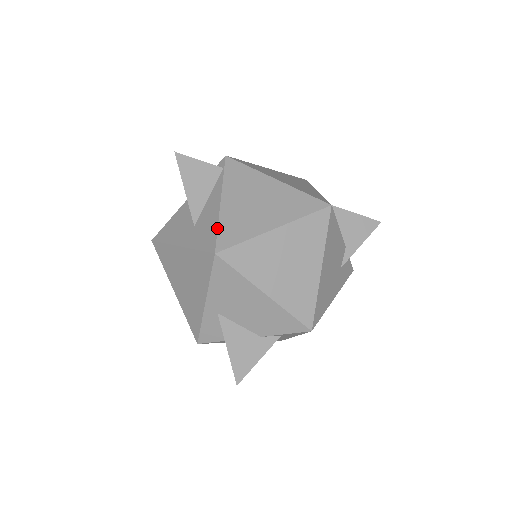
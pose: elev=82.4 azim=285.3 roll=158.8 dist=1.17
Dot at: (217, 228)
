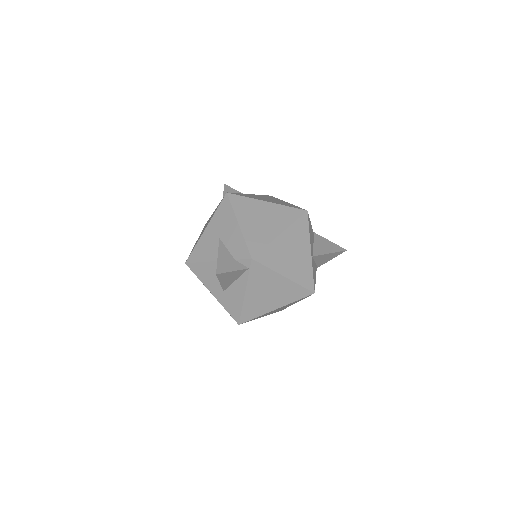
Dot at: (241, 311)
